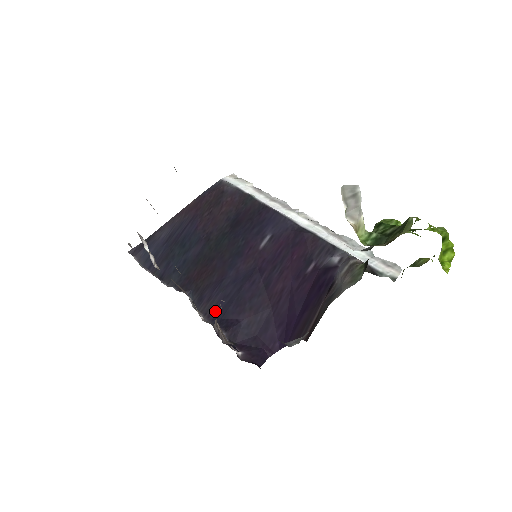
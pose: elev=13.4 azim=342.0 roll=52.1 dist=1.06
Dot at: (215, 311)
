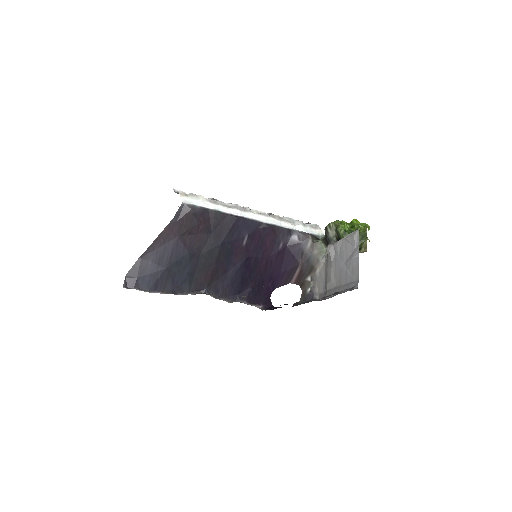
Dot at: (231, 293)
